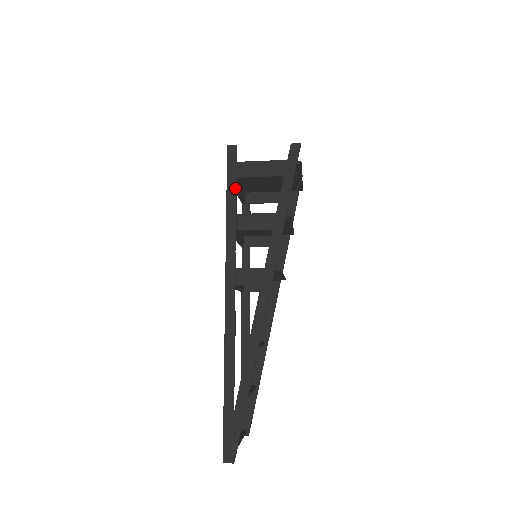
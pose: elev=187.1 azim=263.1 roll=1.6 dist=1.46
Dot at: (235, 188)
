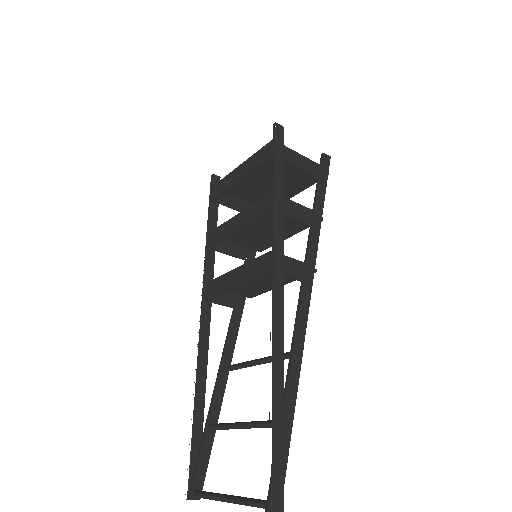
Dot at: (283, 168)
